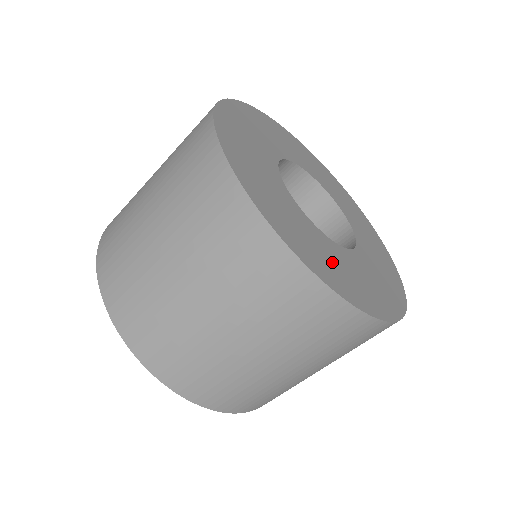
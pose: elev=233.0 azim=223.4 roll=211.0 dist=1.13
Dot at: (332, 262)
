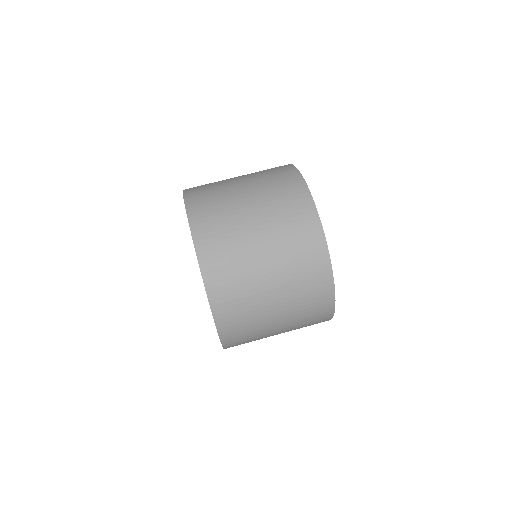
Dot at: occluded
